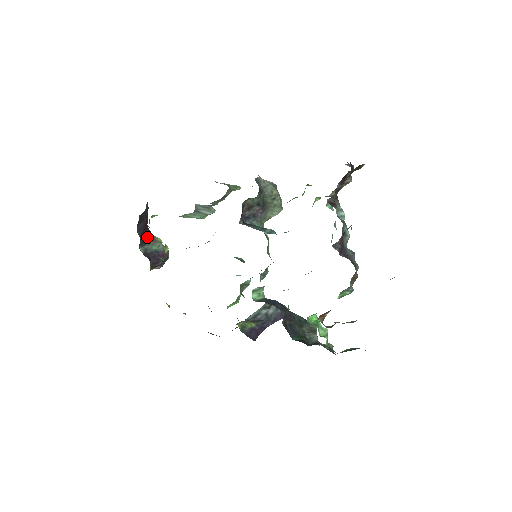
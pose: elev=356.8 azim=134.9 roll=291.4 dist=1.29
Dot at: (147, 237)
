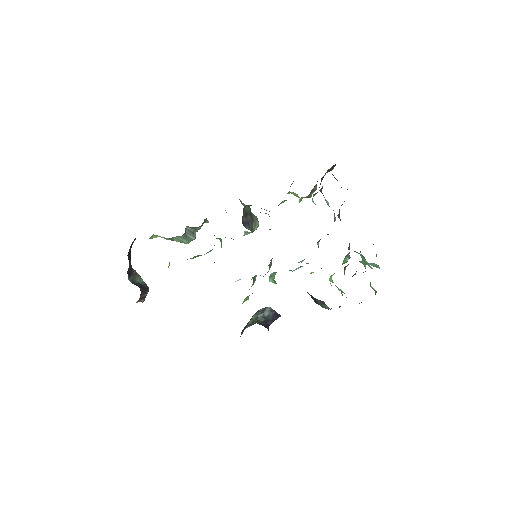
Dot at: (131, 270)
